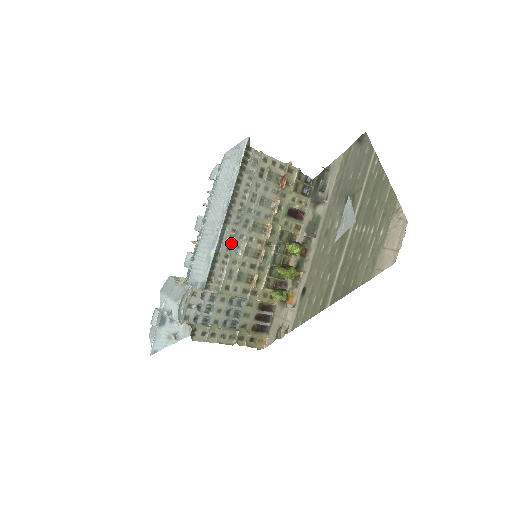
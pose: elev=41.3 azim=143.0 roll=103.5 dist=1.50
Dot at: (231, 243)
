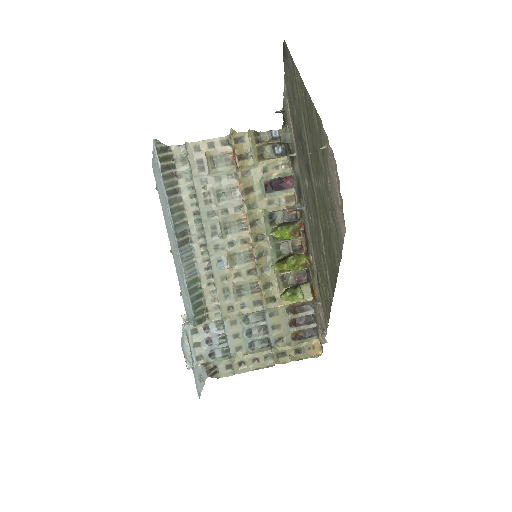
Dot at: (208, 260)
